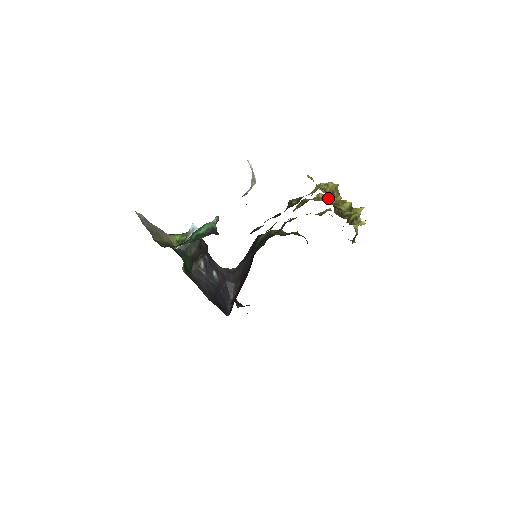
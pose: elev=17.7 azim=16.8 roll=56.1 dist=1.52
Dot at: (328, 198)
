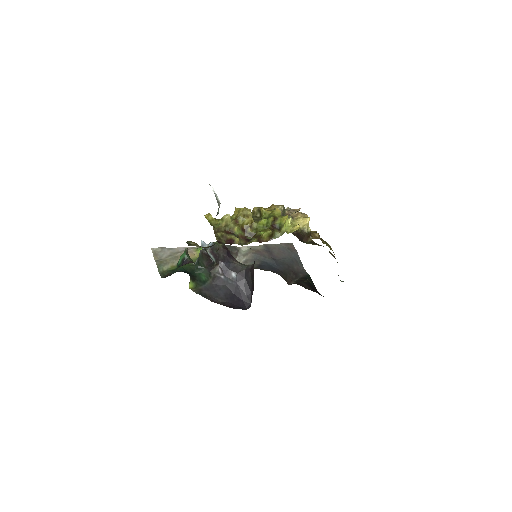
Dot at: (229, 229)
